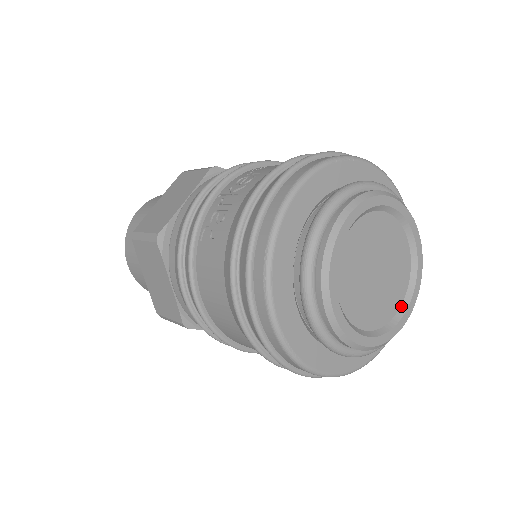
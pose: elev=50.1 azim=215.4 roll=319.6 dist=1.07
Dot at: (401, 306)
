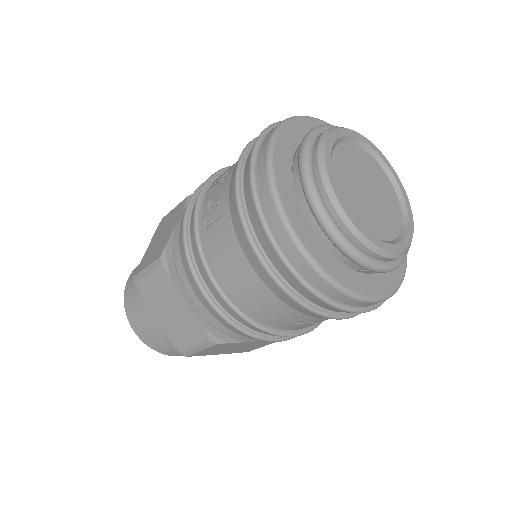
Dot at: (402, 222)
